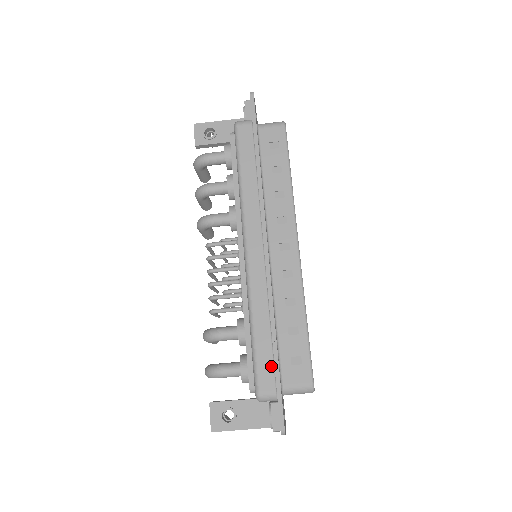
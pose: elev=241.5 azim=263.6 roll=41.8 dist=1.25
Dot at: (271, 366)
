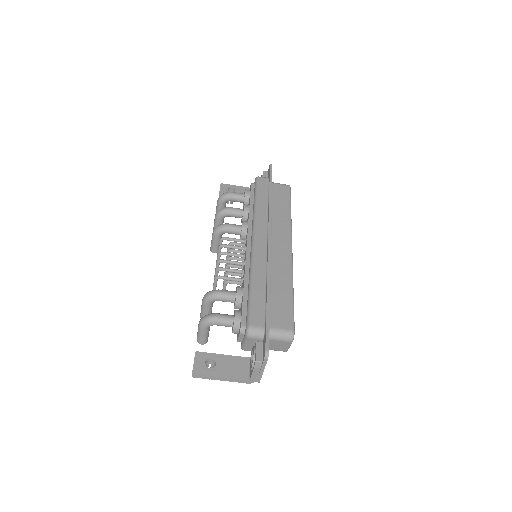
Dot at: (263, 311)
